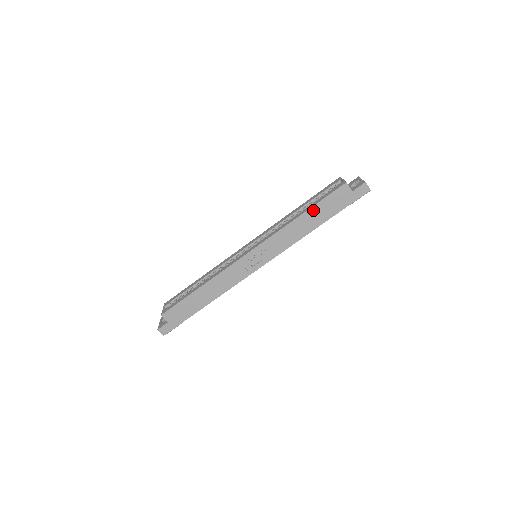
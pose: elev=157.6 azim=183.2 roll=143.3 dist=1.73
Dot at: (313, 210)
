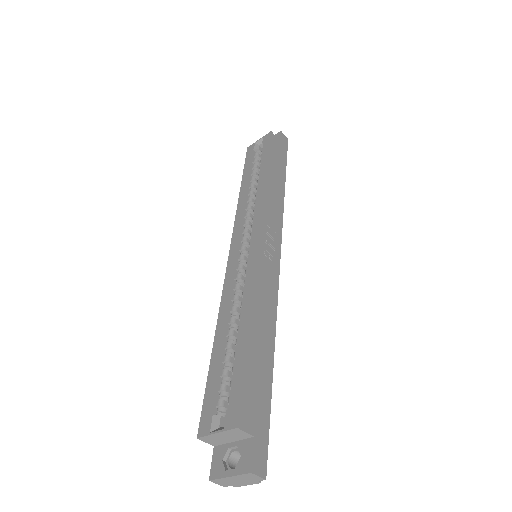
Dot at: (270, 165)
